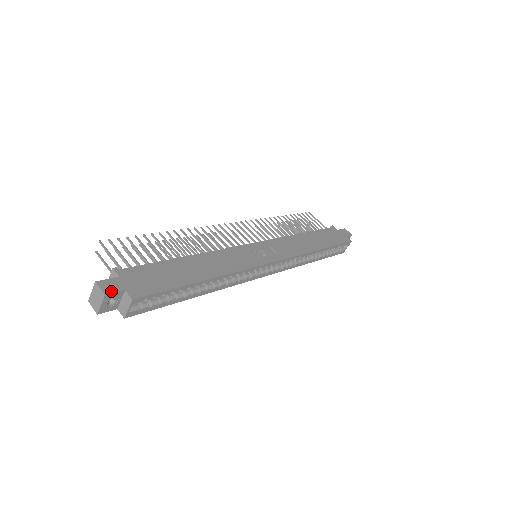
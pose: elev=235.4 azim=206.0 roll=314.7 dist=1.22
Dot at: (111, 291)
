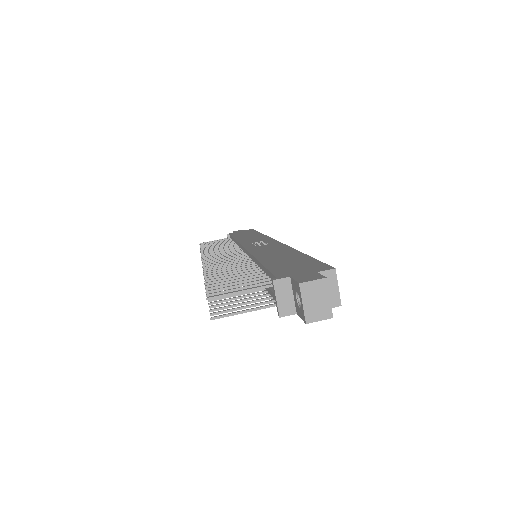
Dot at: (319, 276)
